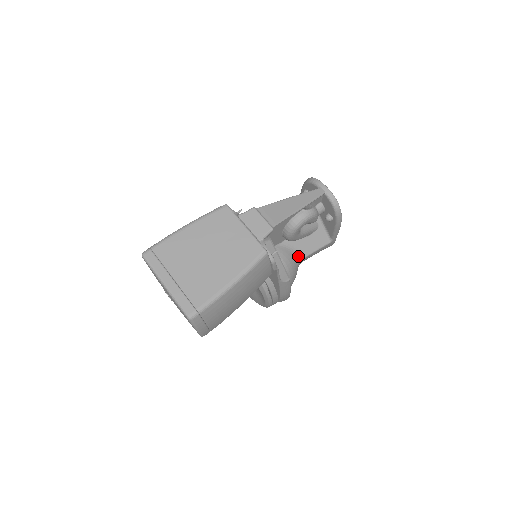
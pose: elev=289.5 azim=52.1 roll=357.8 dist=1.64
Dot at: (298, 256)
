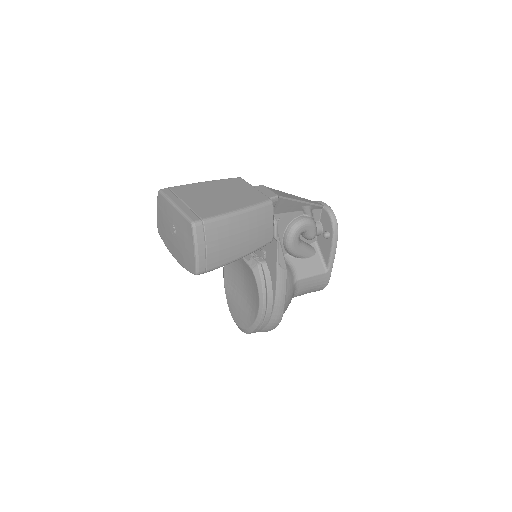
Dot at: (295, 275)
